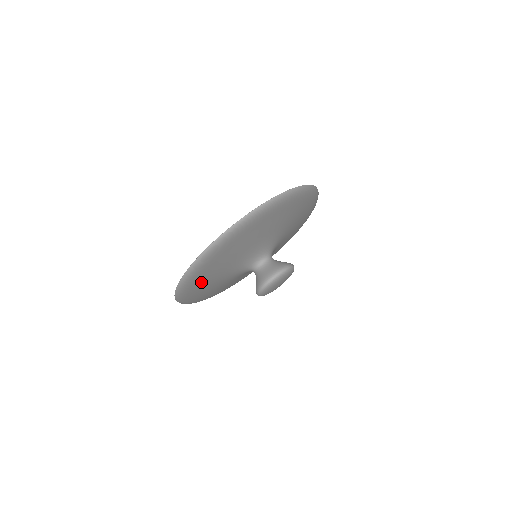
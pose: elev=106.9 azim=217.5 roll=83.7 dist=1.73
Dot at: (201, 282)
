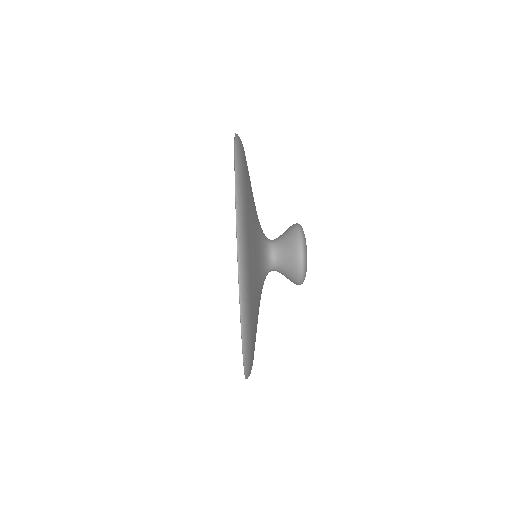
Dot at: (252, 303)
